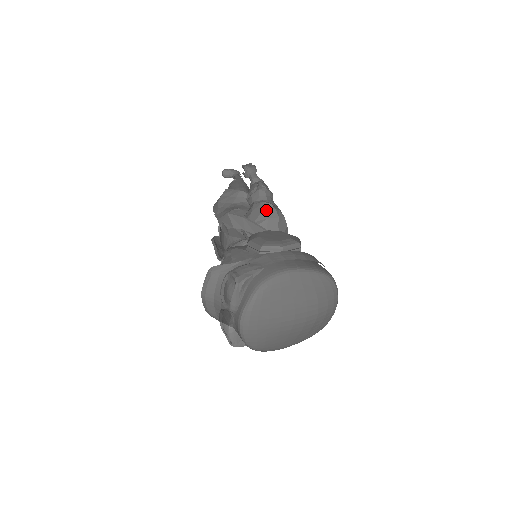
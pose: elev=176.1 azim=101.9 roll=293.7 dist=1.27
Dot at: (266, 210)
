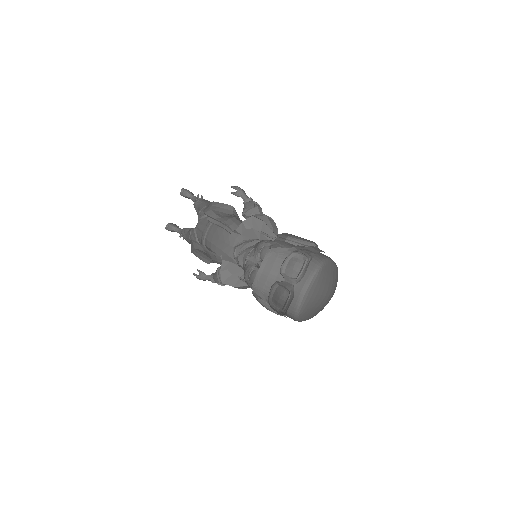
Dot at: (270, 222)
